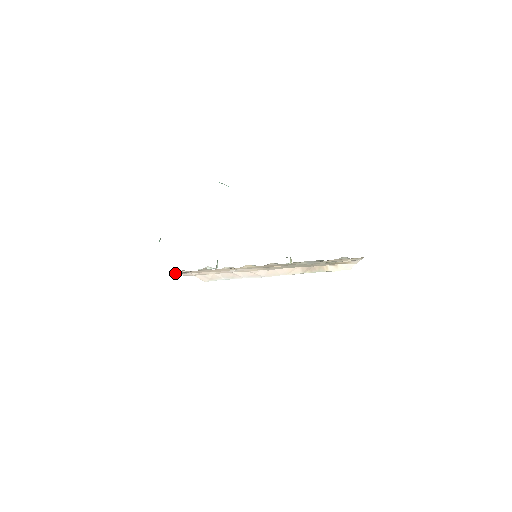
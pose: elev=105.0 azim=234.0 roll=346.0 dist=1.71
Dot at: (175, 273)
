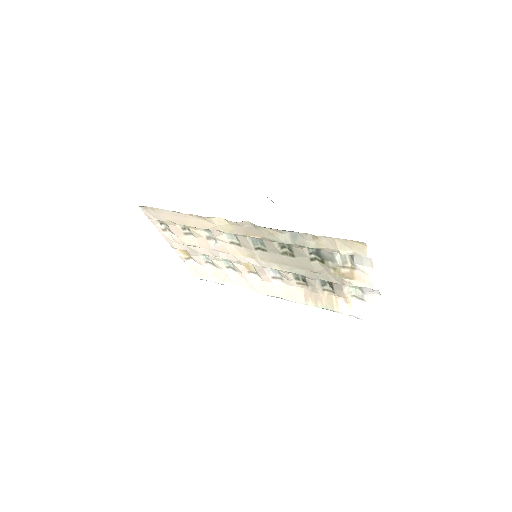
Dot at: (147, 213)
